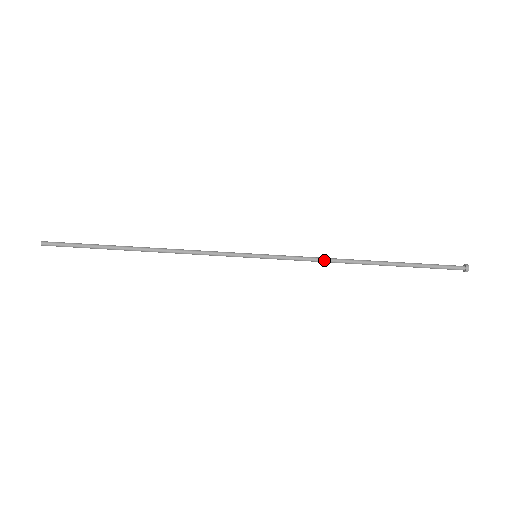
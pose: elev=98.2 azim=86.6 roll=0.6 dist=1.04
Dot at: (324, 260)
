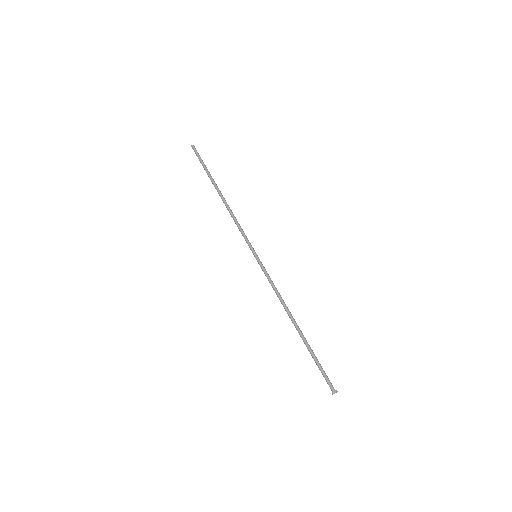
Dot at: (278, 297)
